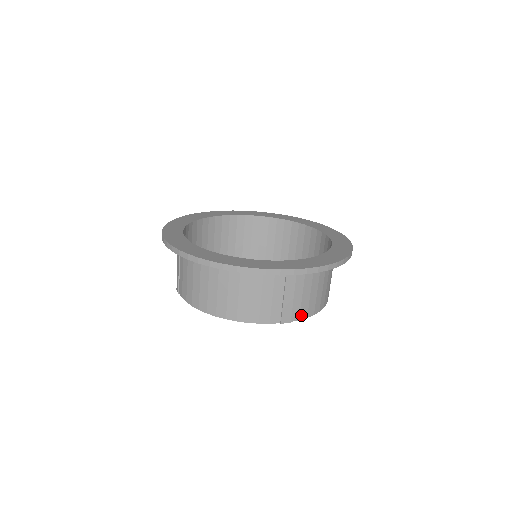
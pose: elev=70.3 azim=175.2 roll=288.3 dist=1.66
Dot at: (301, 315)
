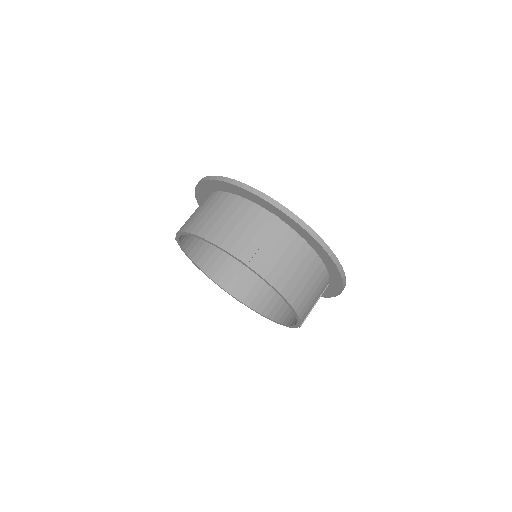
Dot at: (260, 269)
